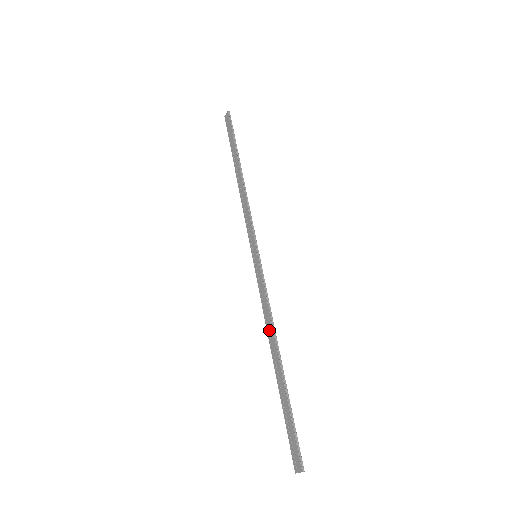
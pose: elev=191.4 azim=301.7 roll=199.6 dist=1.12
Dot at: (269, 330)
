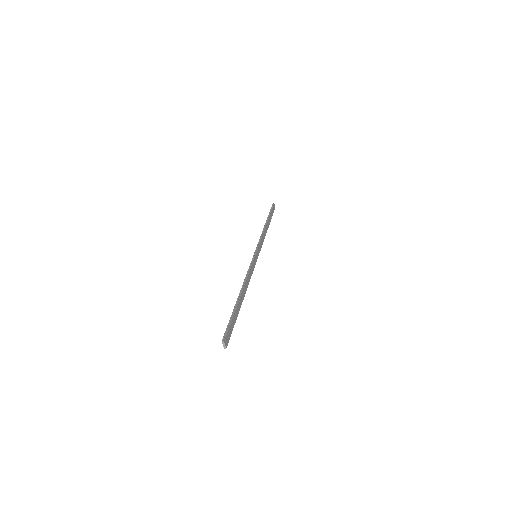
Dot at: (245, 285)
